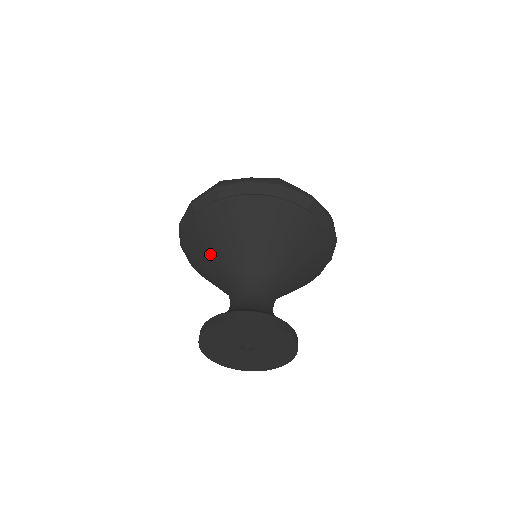
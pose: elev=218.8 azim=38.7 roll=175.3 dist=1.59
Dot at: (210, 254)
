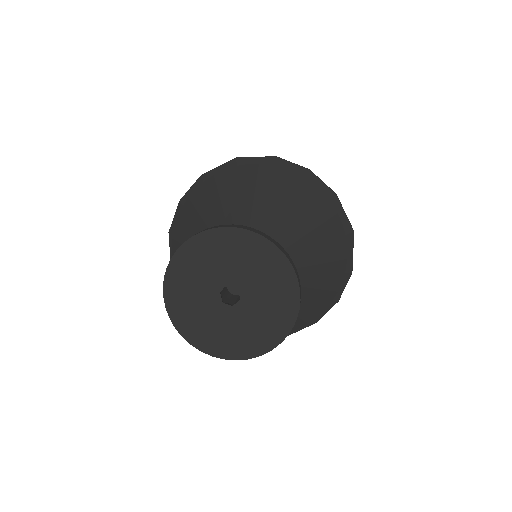
Dot at: (227, 206)
